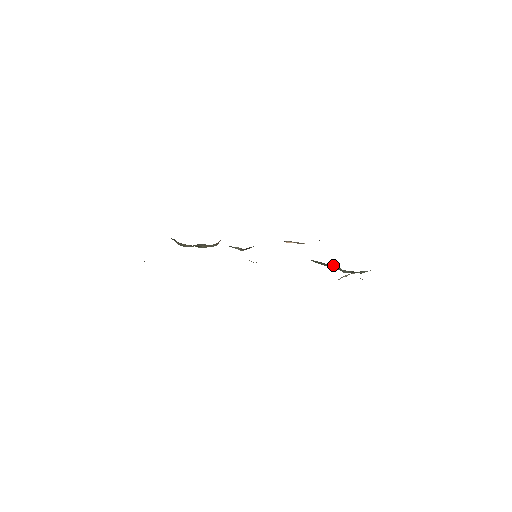
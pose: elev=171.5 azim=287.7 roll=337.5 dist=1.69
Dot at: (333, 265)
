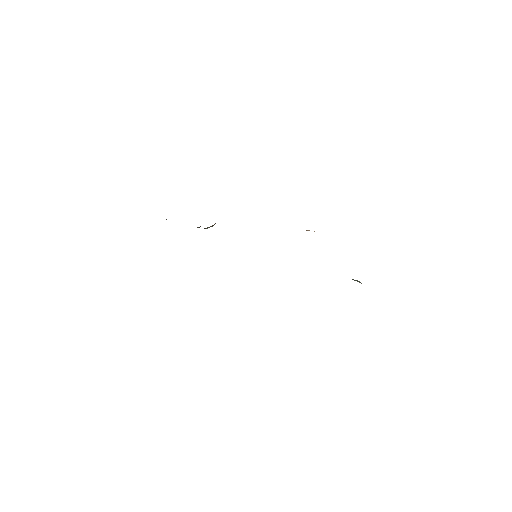
Dot at: (359, 281)
